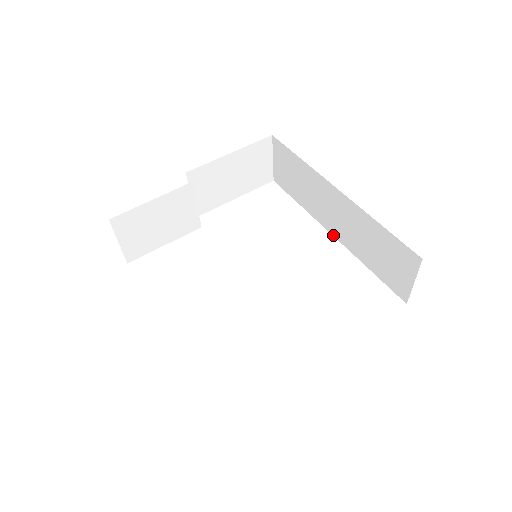
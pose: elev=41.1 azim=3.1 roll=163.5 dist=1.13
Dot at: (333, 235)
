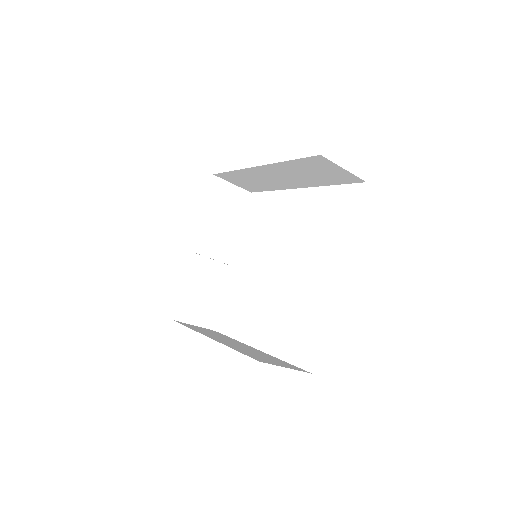
Dot at: occluded
